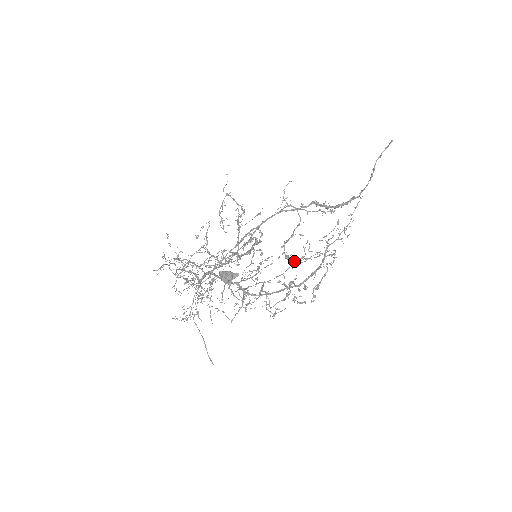
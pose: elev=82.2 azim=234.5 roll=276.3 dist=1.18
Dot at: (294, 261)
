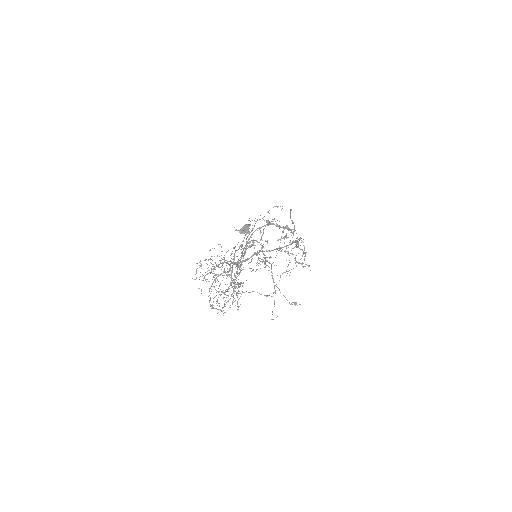
Dot at: (280, 239)
